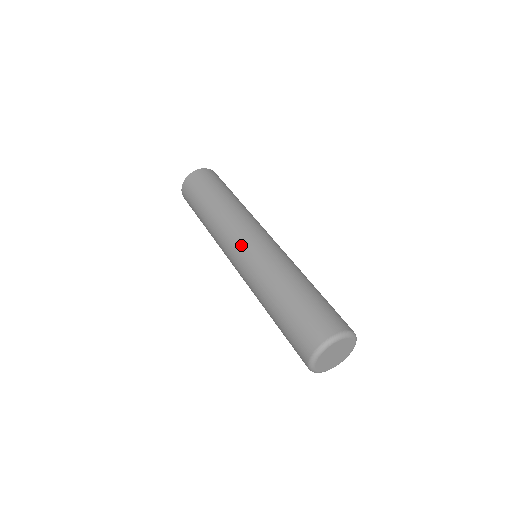
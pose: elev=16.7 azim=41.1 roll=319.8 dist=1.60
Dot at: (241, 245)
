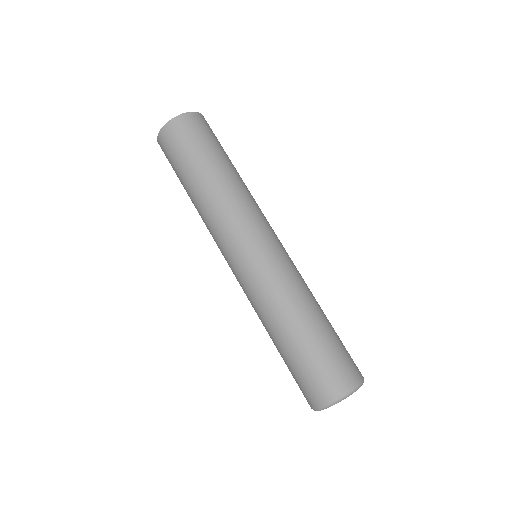
Dot at: (236, 258)
